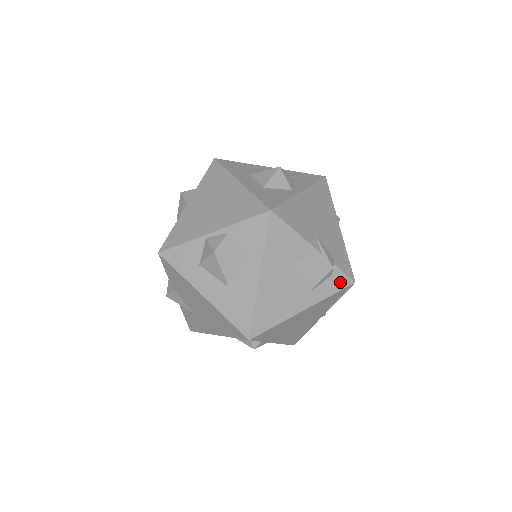
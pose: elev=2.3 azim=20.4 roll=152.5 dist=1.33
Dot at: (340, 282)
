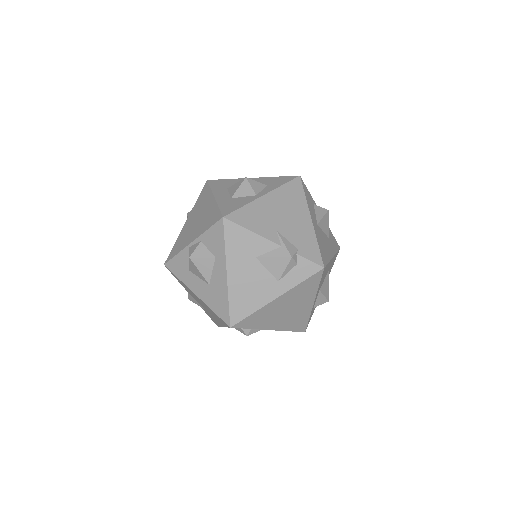
Dot at: (308, 269)
